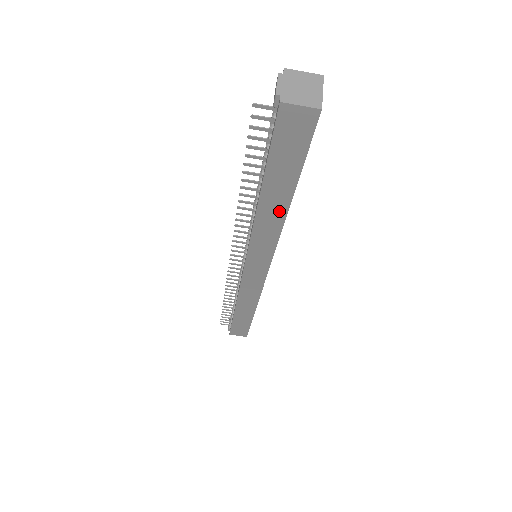
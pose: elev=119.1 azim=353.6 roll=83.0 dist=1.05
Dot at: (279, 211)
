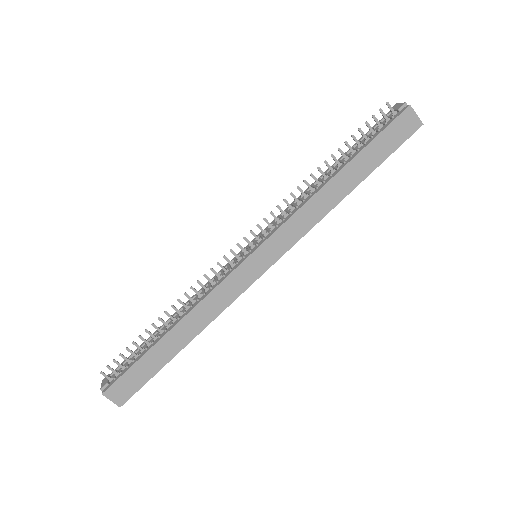
Dot at: (339, 194)
